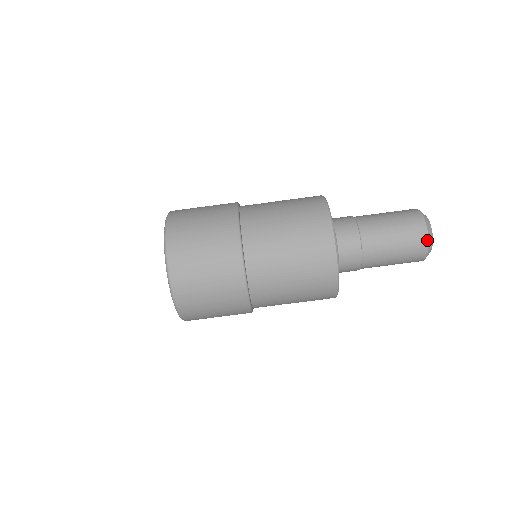
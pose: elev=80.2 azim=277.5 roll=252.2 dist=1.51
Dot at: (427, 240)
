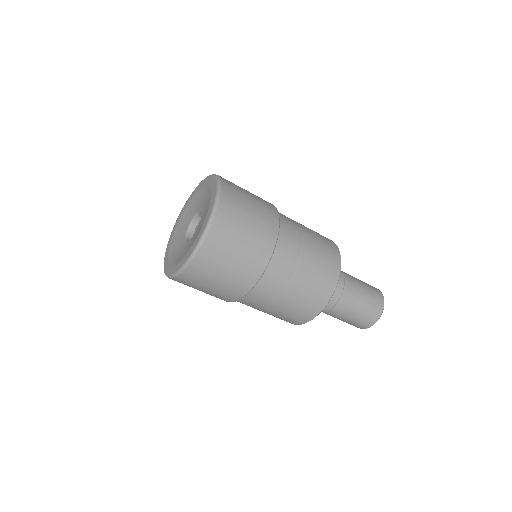
Dot at: (379, 316)
